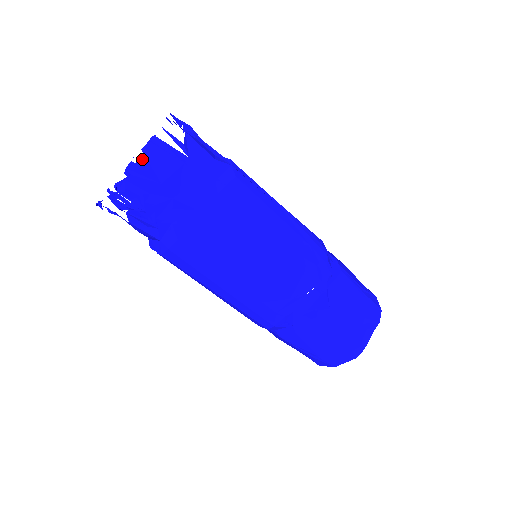
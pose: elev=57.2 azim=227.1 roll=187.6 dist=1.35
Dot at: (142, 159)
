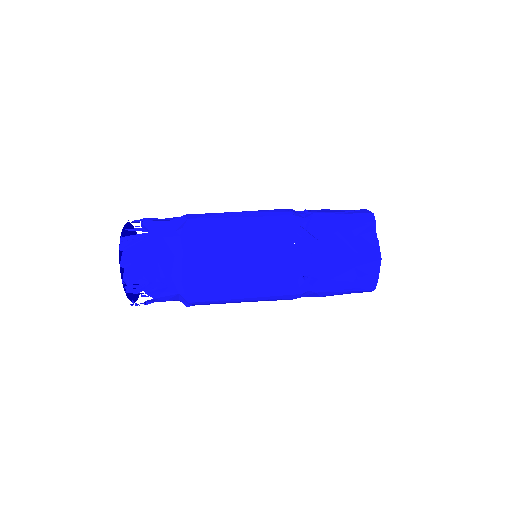
Dot at: (123, 254)
